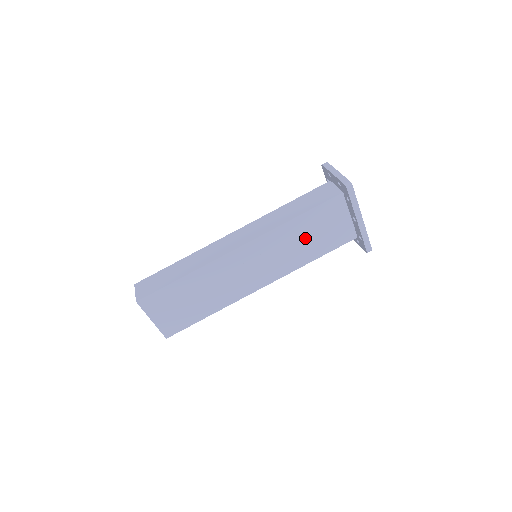
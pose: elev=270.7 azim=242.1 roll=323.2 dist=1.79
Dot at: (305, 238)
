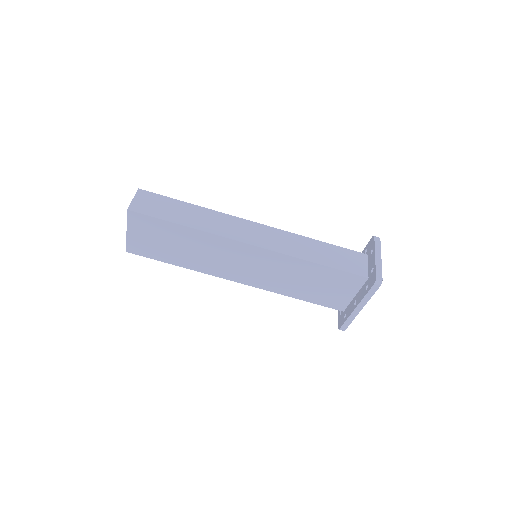
Dot at: (306, 280)
